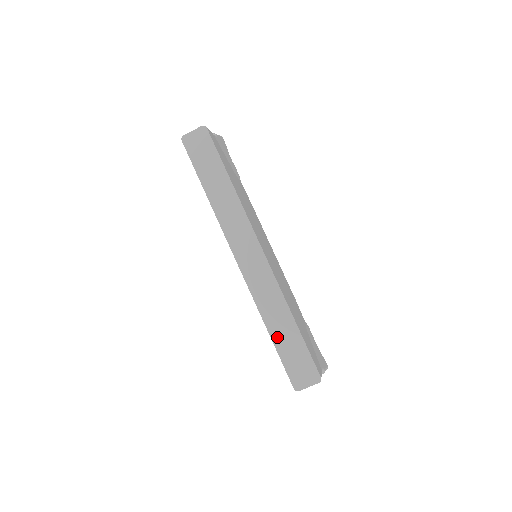
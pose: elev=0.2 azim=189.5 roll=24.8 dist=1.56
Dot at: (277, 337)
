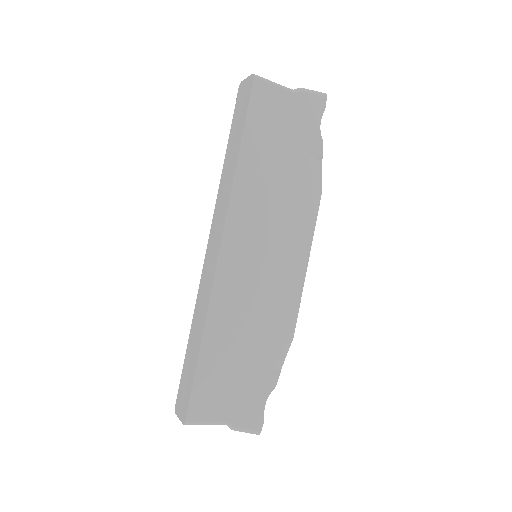
Dot at: (189, 347)
